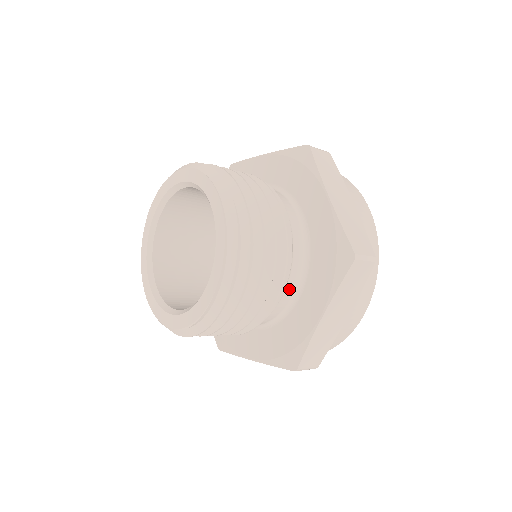
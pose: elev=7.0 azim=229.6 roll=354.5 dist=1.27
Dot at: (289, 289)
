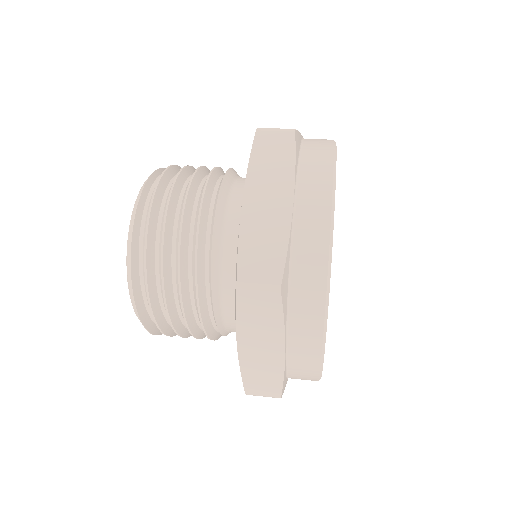
Dot at: occluded
